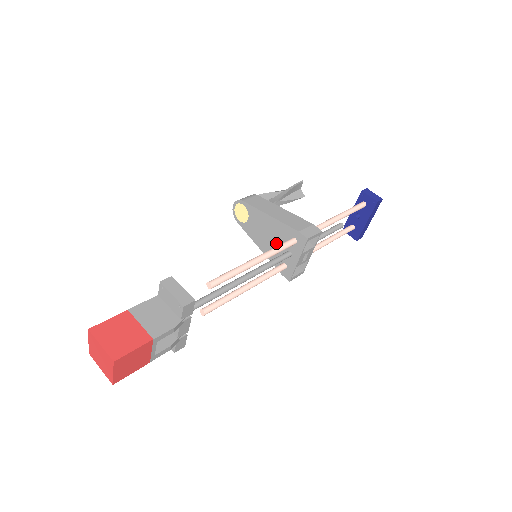
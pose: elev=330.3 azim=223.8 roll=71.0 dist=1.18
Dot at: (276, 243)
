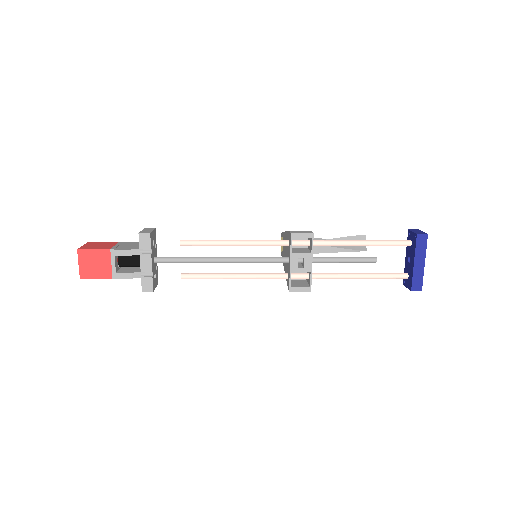
Dot at: occluded
